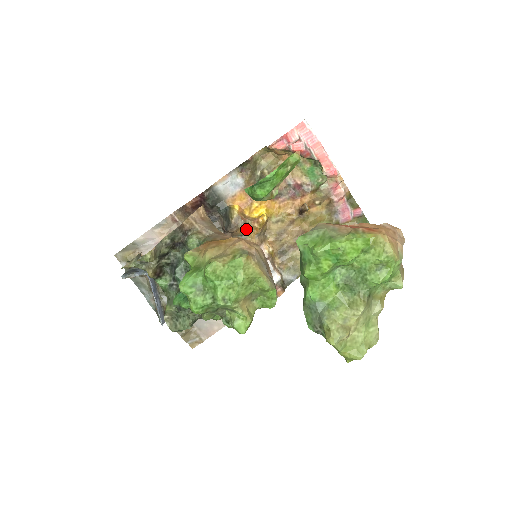
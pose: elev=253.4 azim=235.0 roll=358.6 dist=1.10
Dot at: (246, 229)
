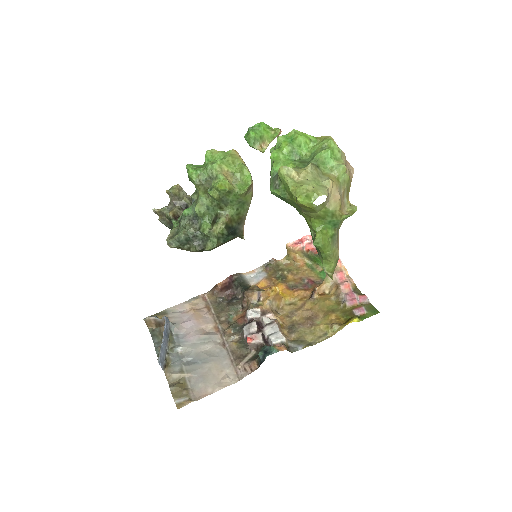
Dot at: (260, 296)
